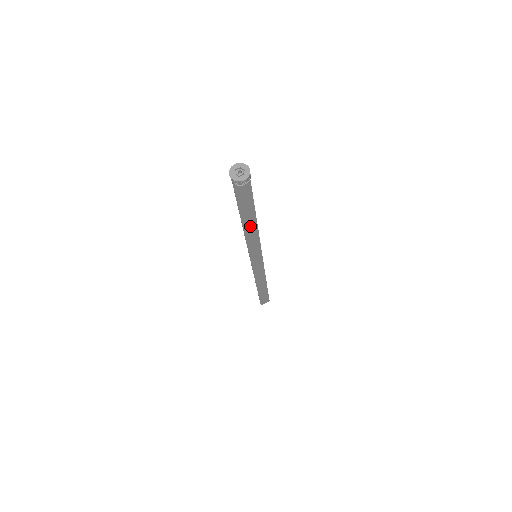
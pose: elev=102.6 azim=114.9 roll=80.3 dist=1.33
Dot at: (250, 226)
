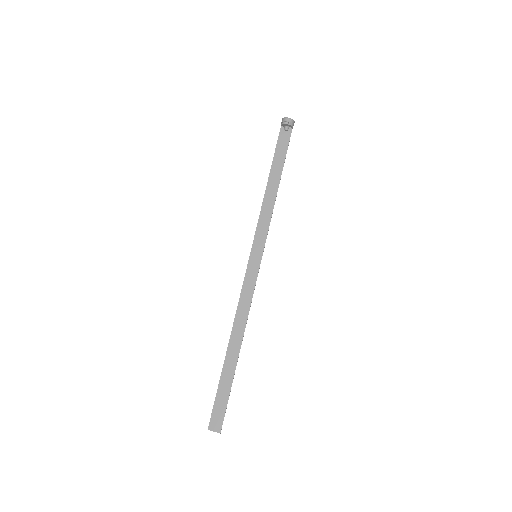
Dot at: (271, 193)
